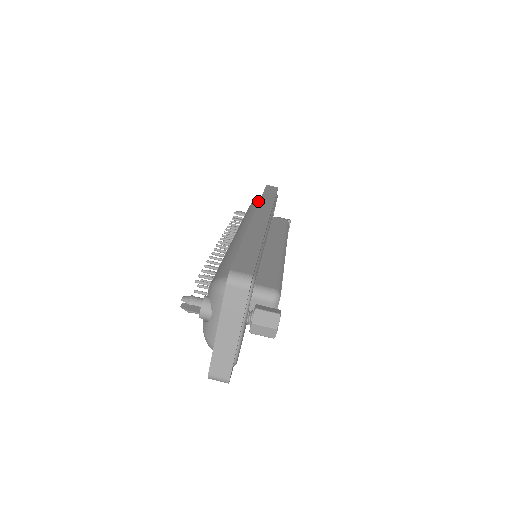
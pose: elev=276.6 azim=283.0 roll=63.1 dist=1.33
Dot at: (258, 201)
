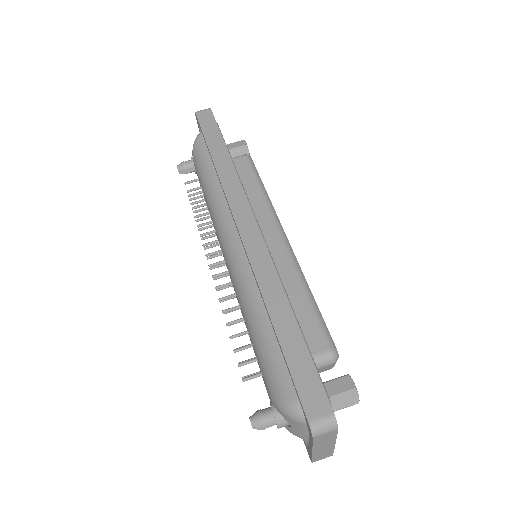
Dot at: (203, 153)
